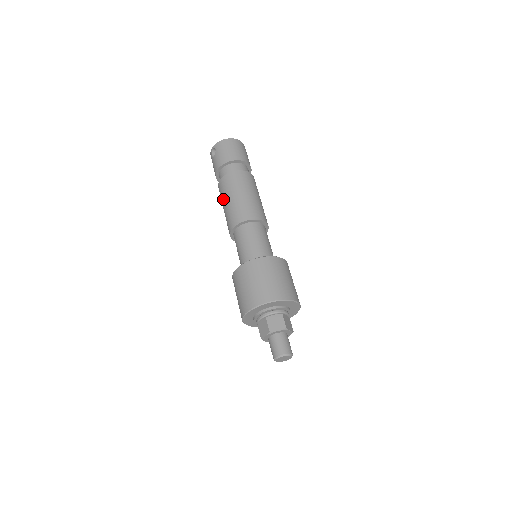
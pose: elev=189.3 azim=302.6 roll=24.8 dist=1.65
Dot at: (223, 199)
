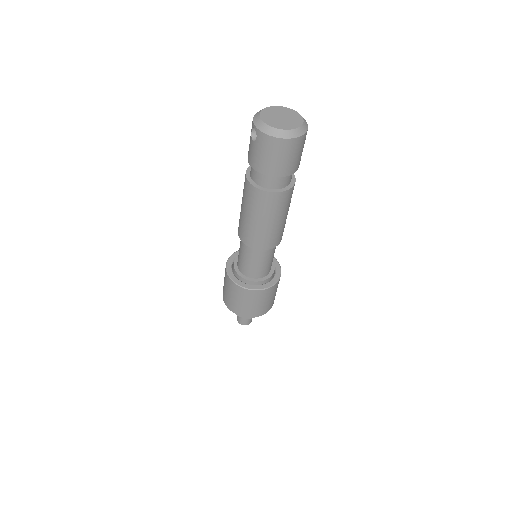
Dot at: (242, 201)
